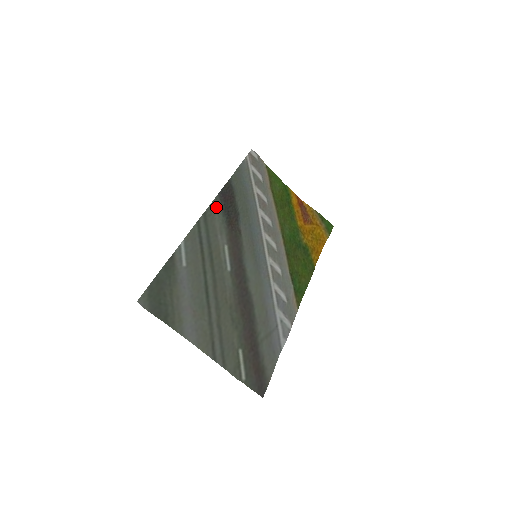
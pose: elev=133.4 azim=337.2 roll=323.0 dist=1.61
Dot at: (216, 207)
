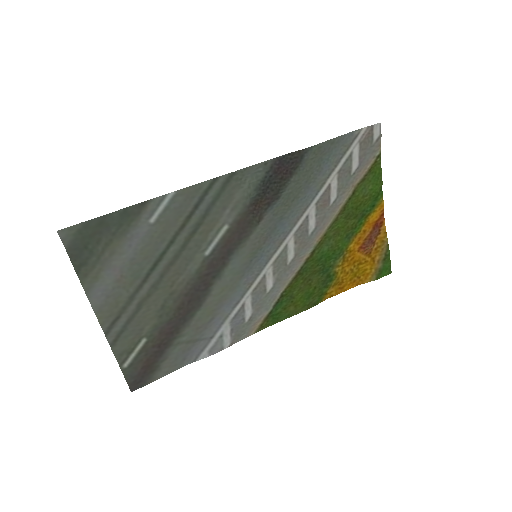
Dot at: (256, 173)
